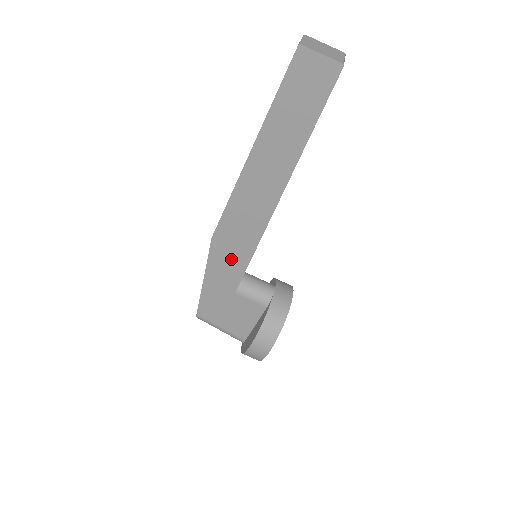
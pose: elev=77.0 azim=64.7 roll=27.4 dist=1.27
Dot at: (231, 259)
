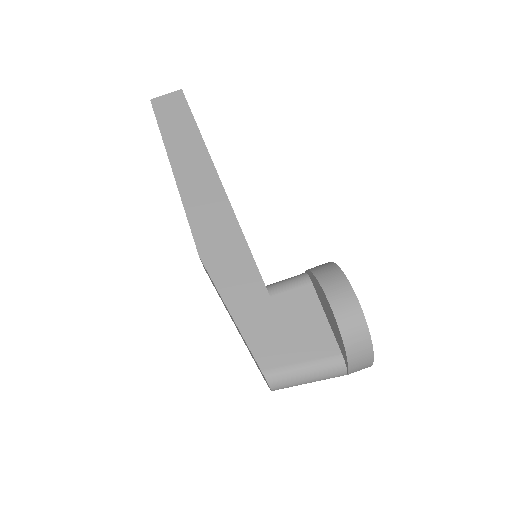
Dot at: (232, 262)
